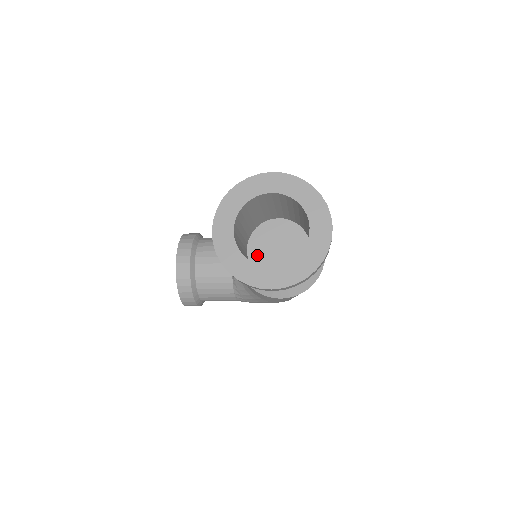
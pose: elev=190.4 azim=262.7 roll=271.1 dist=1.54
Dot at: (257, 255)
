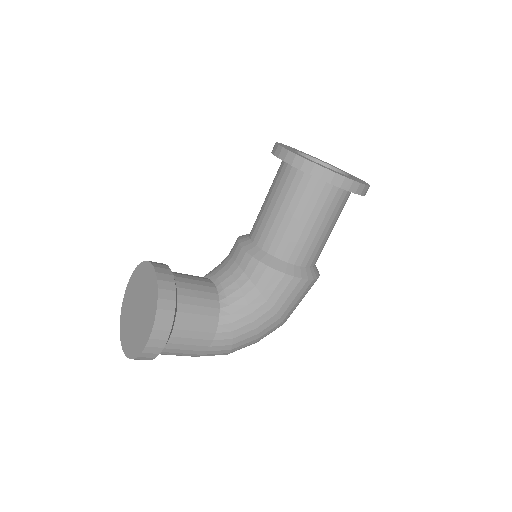
Dot at: occluded
